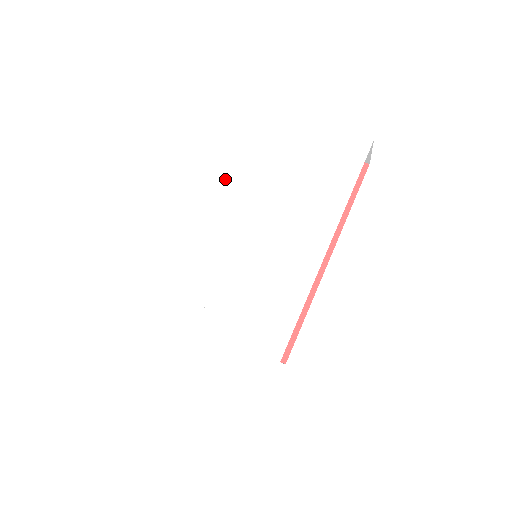
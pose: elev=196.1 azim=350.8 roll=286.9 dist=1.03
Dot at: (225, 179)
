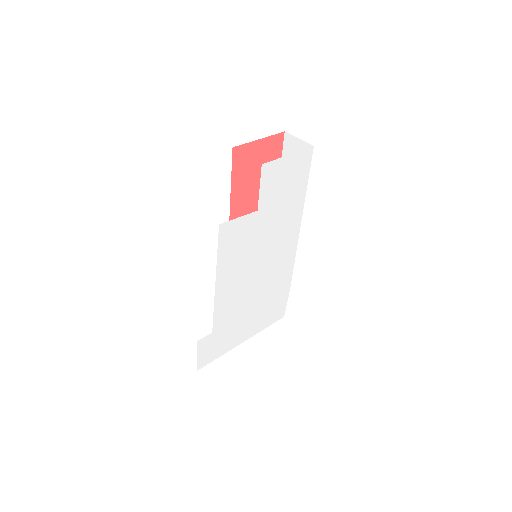
Dot at: (231, 242)
